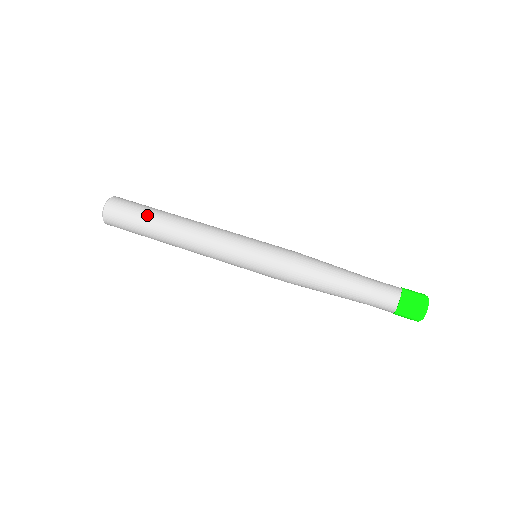
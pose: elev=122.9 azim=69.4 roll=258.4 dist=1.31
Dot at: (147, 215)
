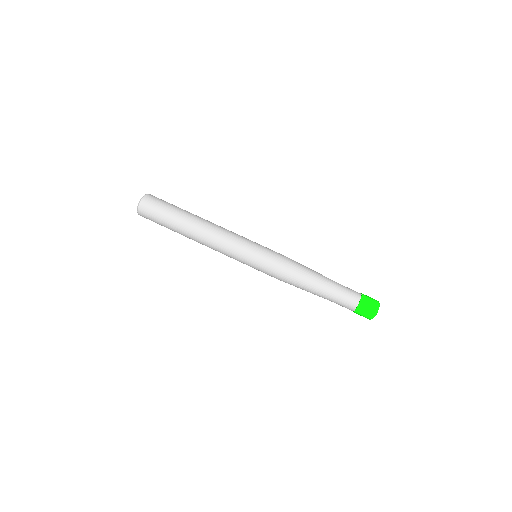
Dot at: (178, 209)
